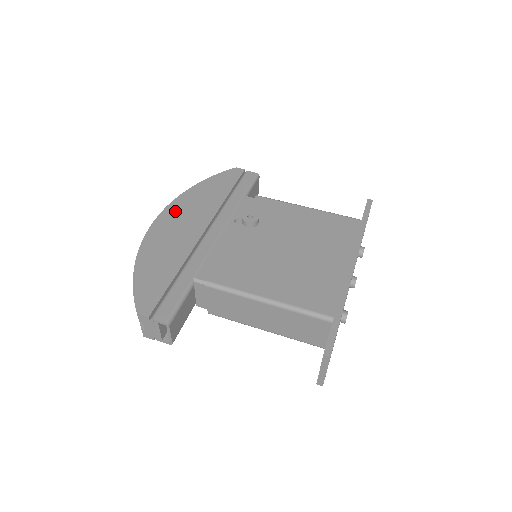
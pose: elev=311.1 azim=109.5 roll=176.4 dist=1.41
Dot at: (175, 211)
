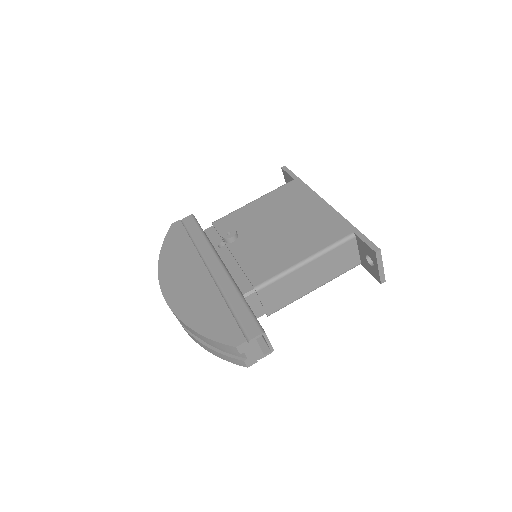
Dot at: (169, 279)
